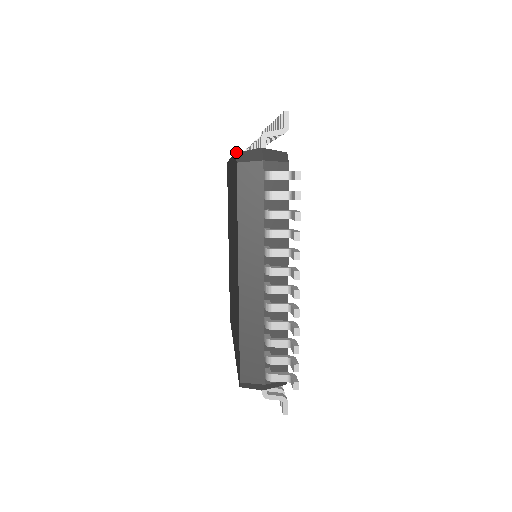
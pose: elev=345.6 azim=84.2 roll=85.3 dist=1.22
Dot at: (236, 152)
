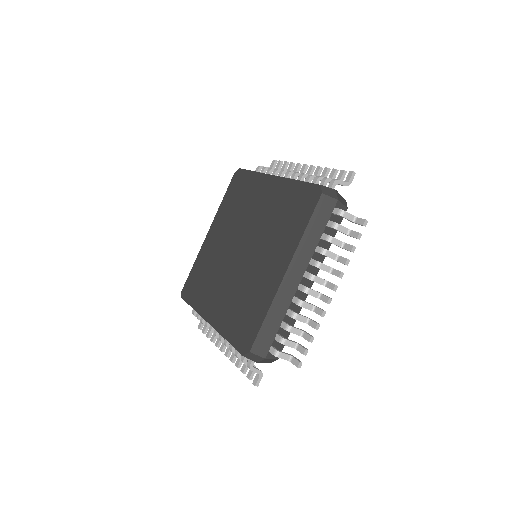
Dot at: (234, 173)
